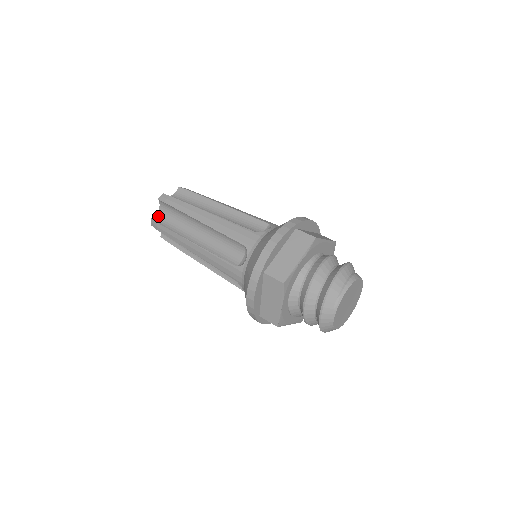
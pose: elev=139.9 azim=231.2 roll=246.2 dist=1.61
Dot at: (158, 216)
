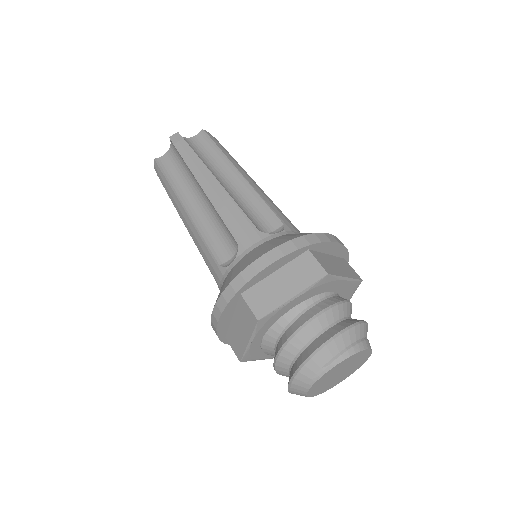
Dot at: (164, 158)
